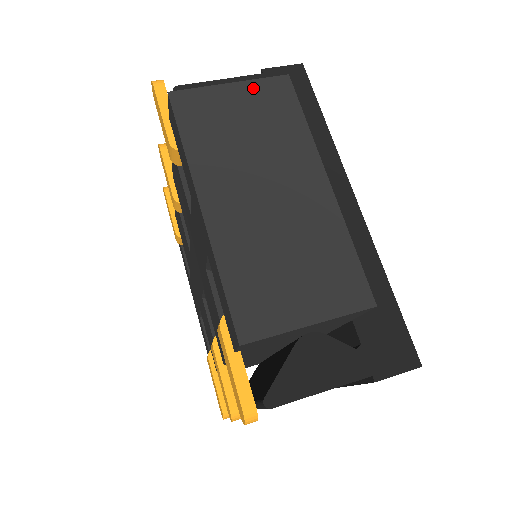
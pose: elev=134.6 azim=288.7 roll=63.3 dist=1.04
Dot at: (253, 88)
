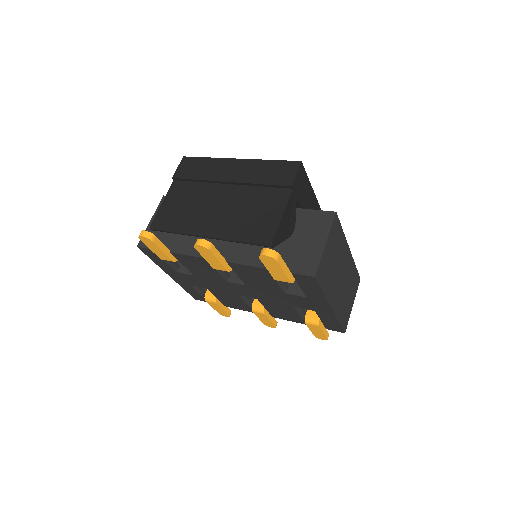
Dot at: (331, 236)
